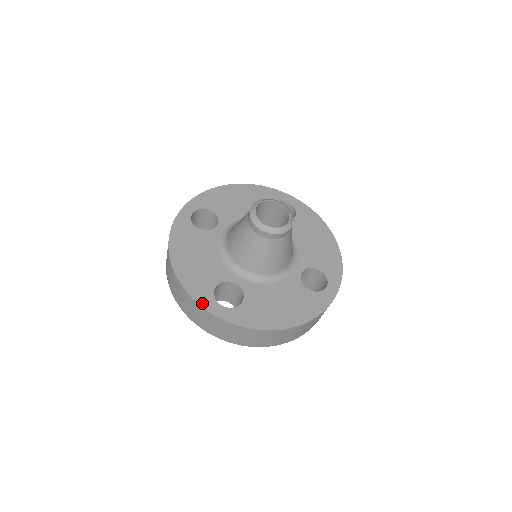
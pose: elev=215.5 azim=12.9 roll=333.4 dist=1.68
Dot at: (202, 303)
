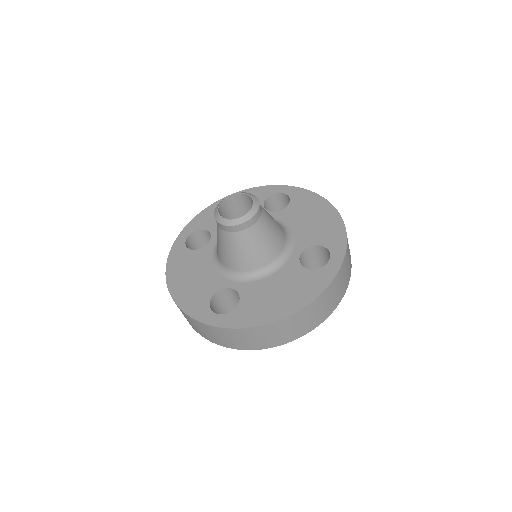
Dot at: (198, 318)
